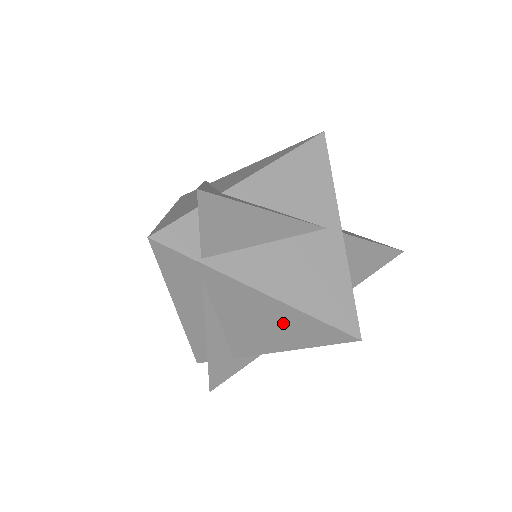
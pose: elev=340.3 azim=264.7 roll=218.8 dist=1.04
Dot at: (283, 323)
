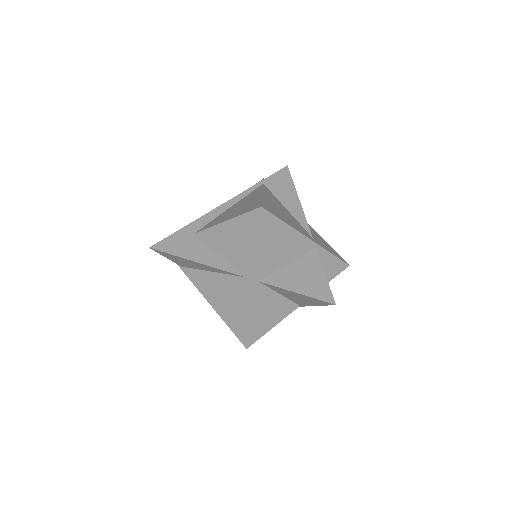
Dot at: occluded
